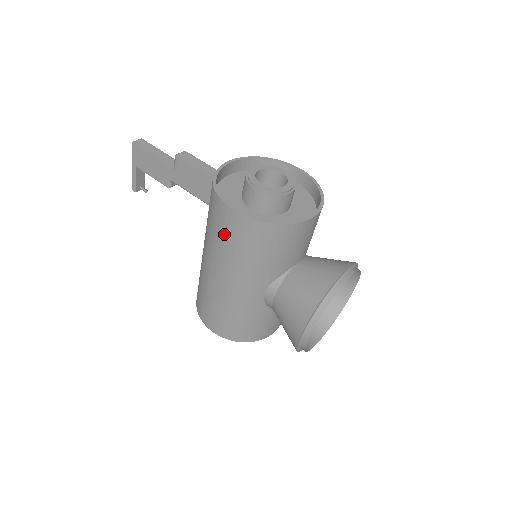
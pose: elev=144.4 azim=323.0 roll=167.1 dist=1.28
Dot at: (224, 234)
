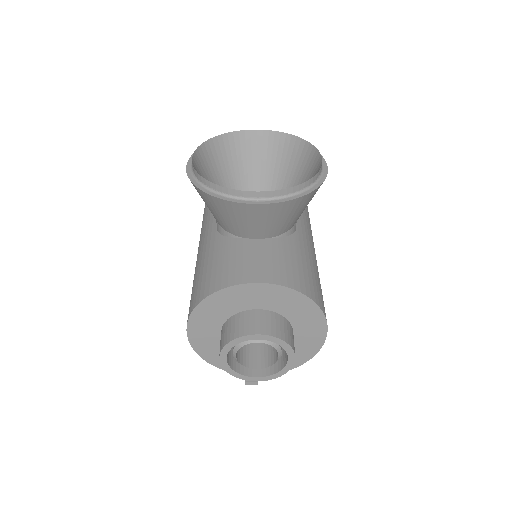
Dot at: occluded
